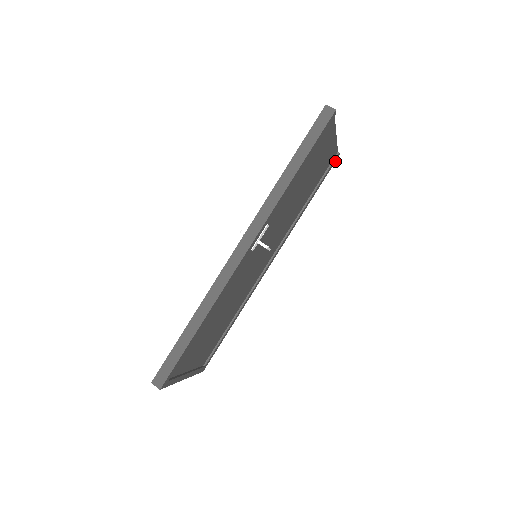
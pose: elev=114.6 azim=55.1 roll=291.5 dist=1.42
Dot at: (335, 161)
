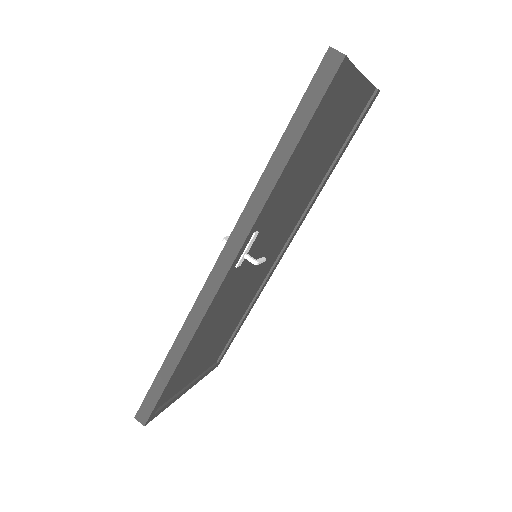
Dot at: (373, 101)
